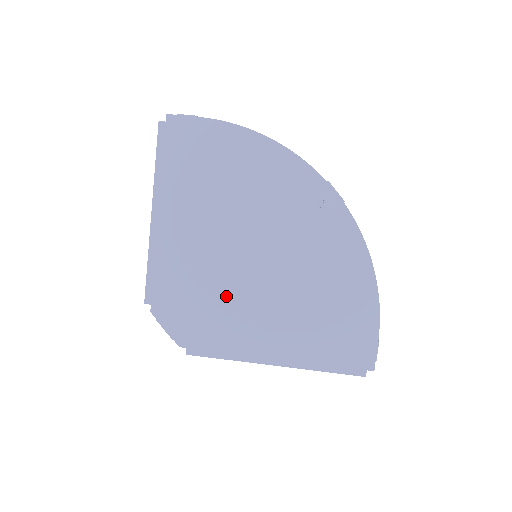
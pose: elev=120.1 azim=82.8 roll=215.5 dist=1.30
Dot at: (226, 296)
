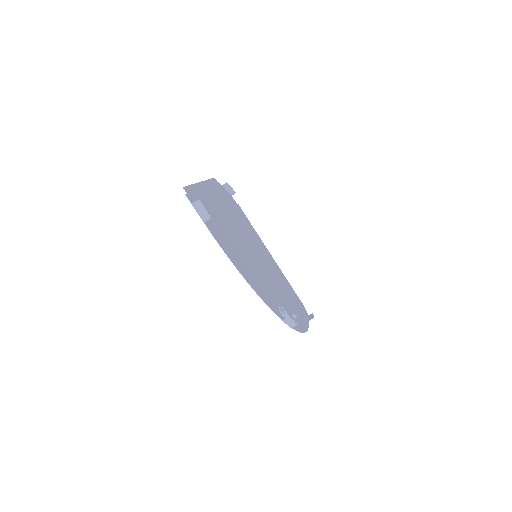
Dot at: (247, 232)
